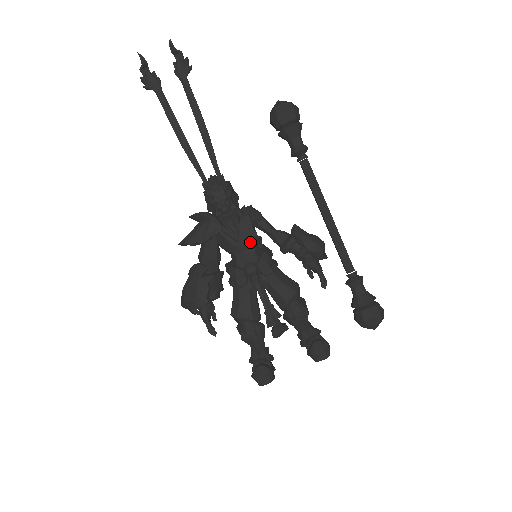
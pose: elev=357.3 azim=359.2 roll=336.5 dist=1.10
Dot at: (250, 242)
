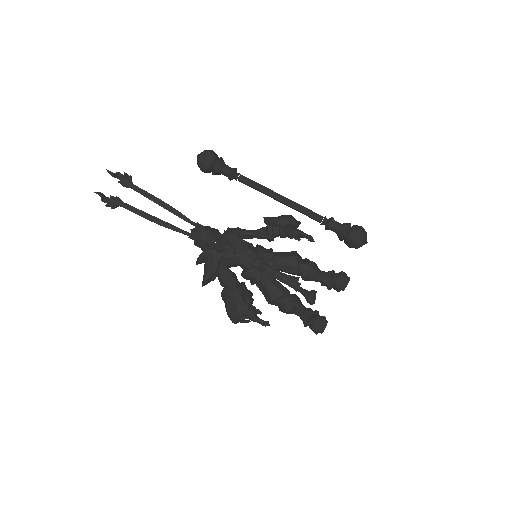
Dot at: (244, 248)
